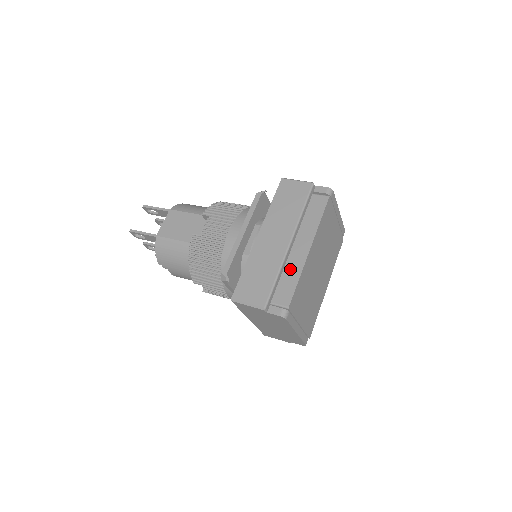
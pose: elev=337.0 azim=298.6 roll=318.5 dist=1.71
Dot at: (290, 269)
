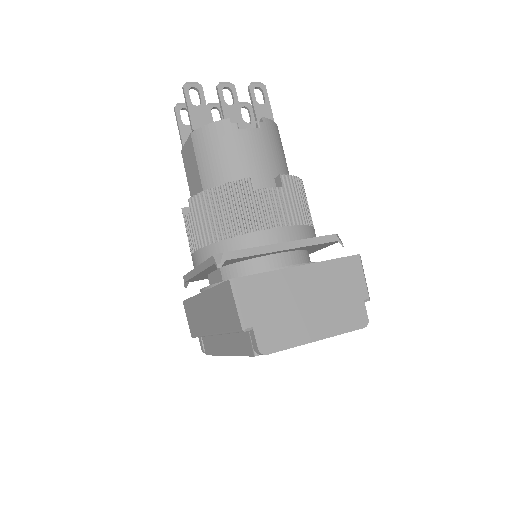
Dot at: (214, 342)
